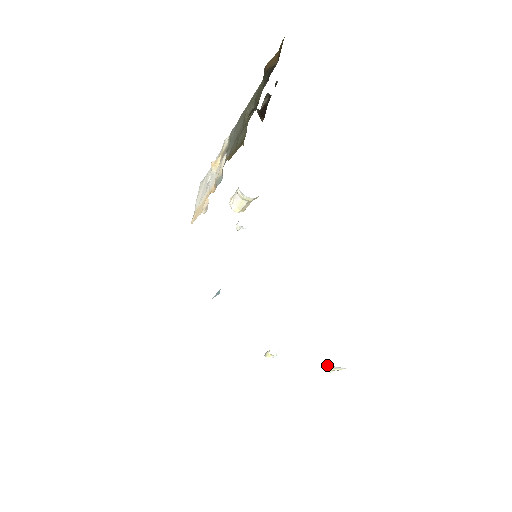
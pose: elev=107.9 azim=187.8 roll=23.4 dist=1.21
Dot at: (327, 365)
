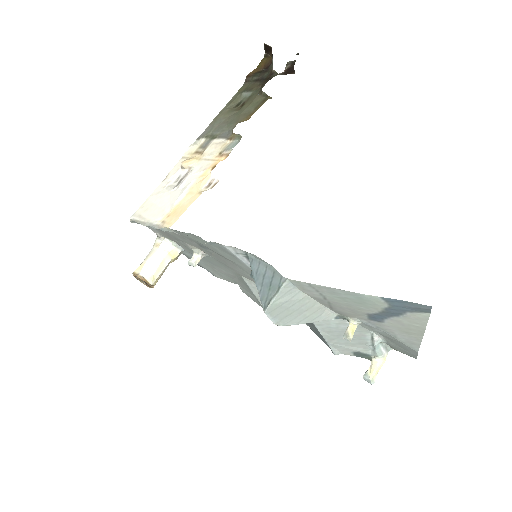
Dot at: (380, 349)
